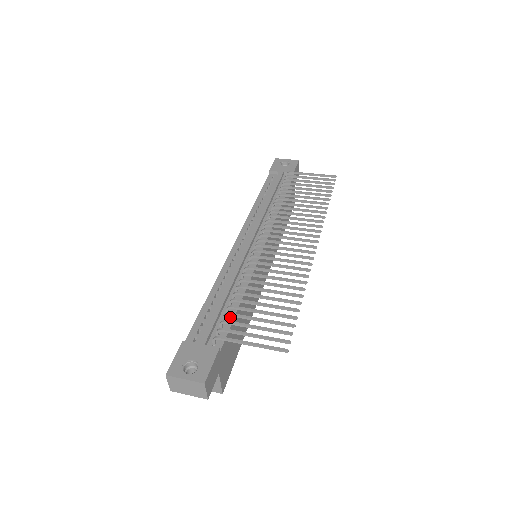
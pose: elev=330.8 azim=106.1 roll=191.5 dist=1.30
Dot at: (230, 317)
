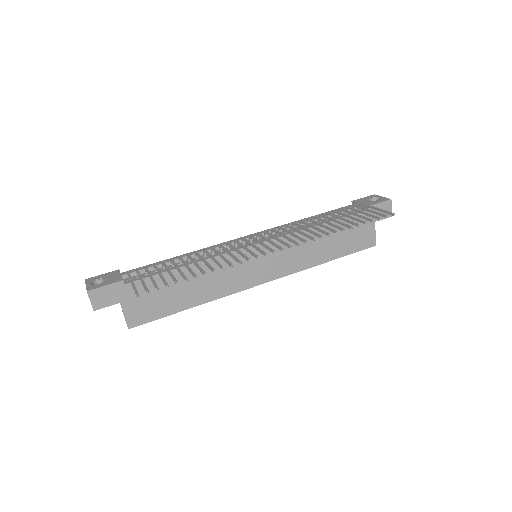
Dot at: (161, 271)
